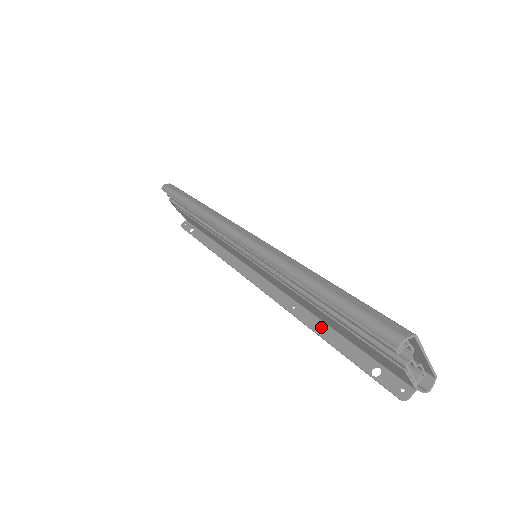
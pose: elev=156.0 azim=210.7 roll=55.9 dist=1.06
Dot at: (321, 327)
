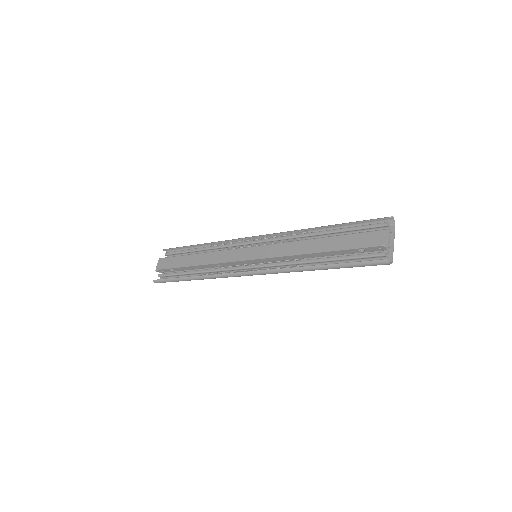
Dot at: (316, 254)
